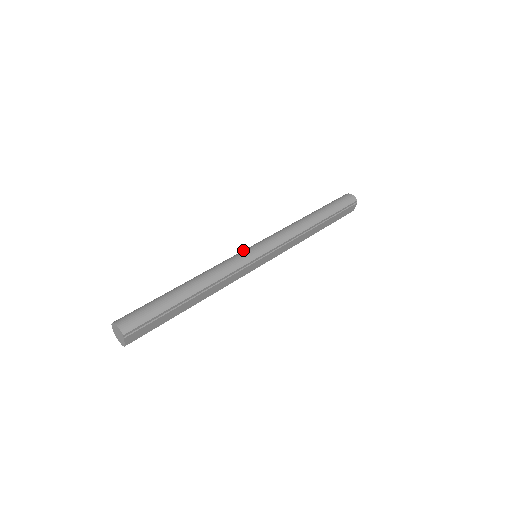
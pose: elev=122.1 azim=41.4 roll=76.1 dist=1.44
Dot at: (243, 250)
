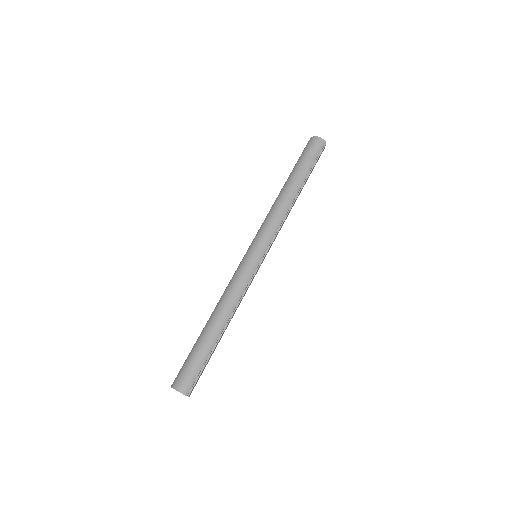
Dot at: (243, 258)
